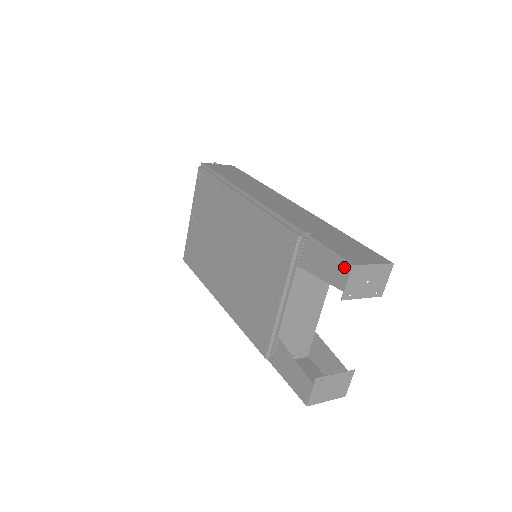
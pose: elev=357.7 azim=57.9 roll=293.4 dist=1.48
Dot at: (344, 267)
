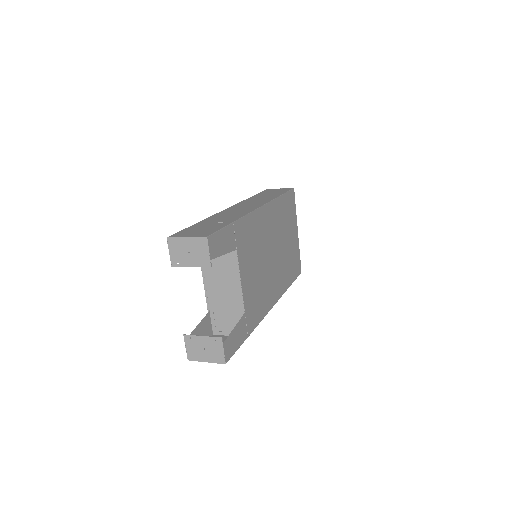
Dot at: occluded
